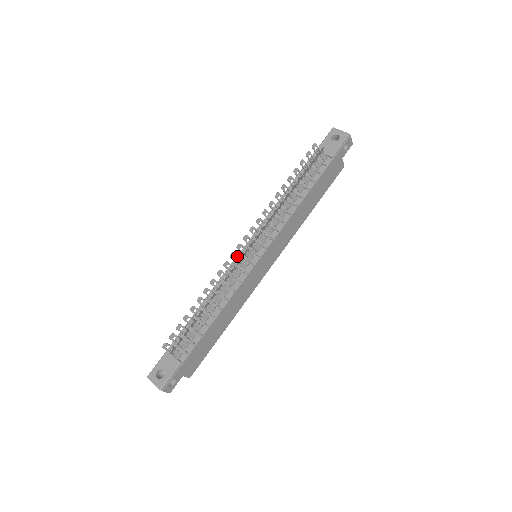
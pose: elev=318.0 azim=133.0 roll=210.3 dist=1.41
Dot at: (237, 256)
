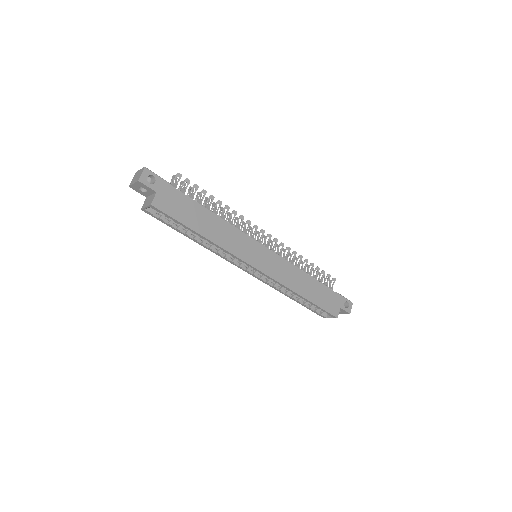
Dot at: (252, 232)
